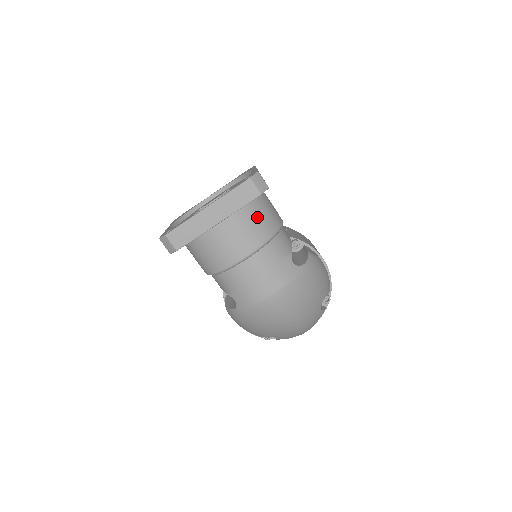
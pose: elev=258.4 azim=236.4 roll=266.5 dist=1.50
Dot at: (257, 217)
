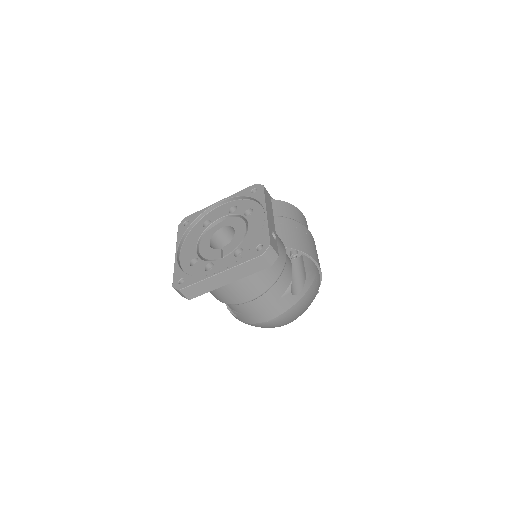
Dot at: (264, 269)
